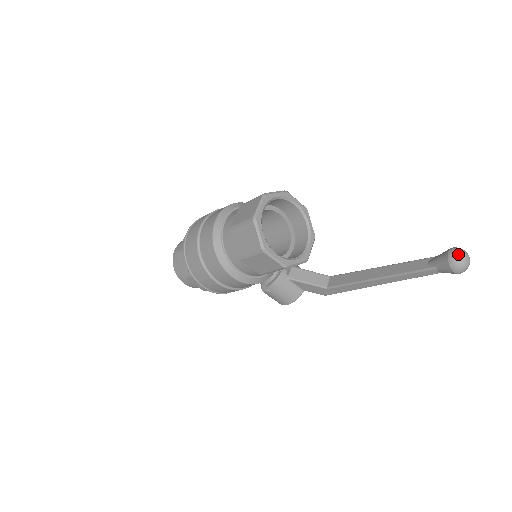
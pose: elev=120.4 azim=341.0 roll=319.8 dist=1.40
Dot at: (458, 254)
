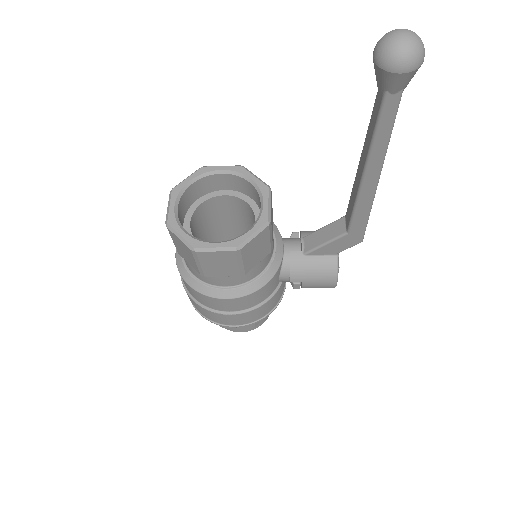
Dot at: (381, 44)
